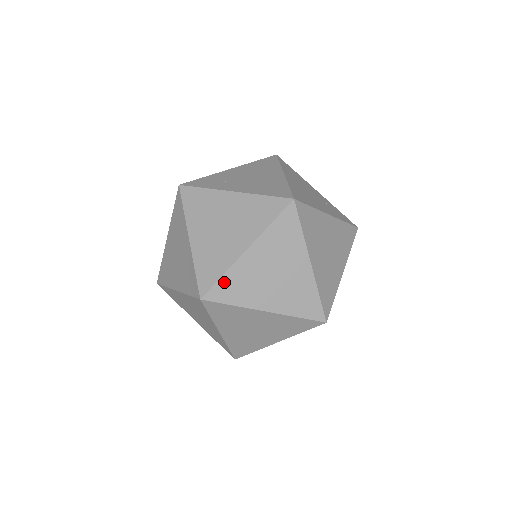
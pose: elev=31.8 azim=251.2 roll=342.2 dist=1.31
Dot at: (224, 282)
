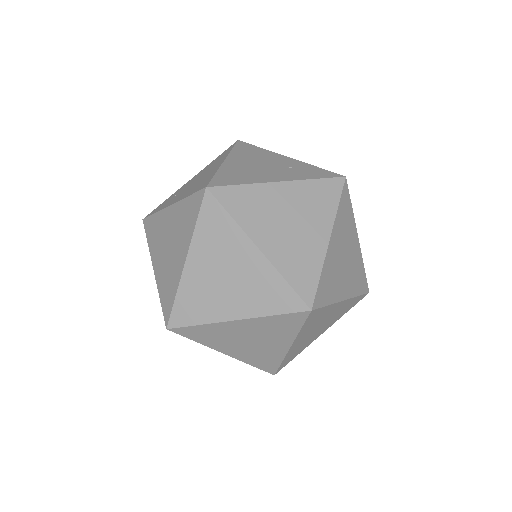
Dot at: (180, 304)
